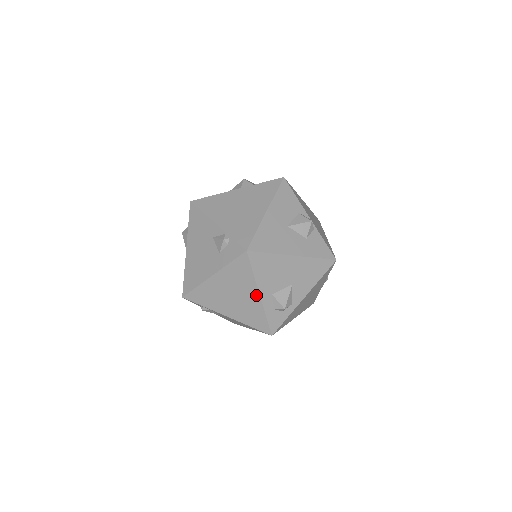
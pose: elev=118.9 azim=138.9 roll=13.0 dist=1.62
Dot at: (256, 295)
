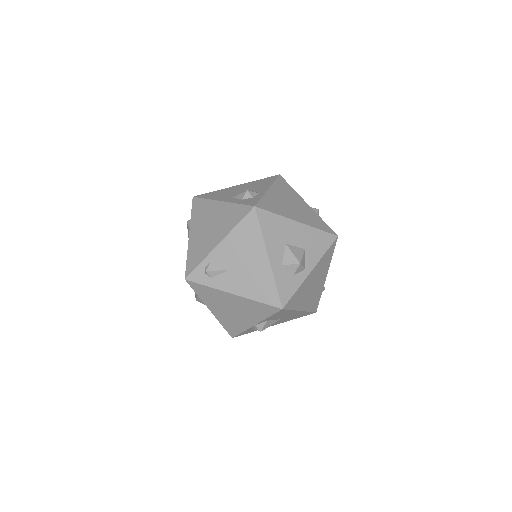
Dot at: (219, 205)
